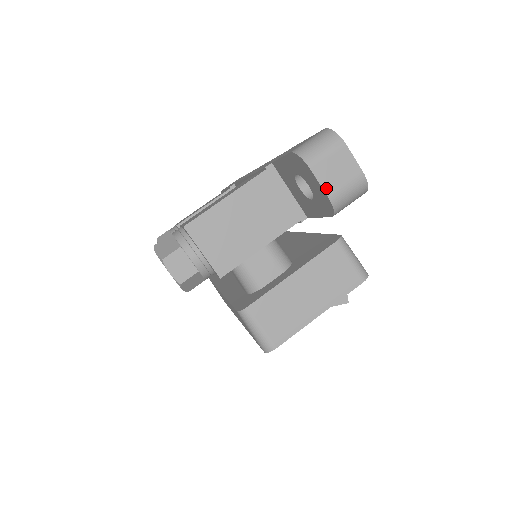
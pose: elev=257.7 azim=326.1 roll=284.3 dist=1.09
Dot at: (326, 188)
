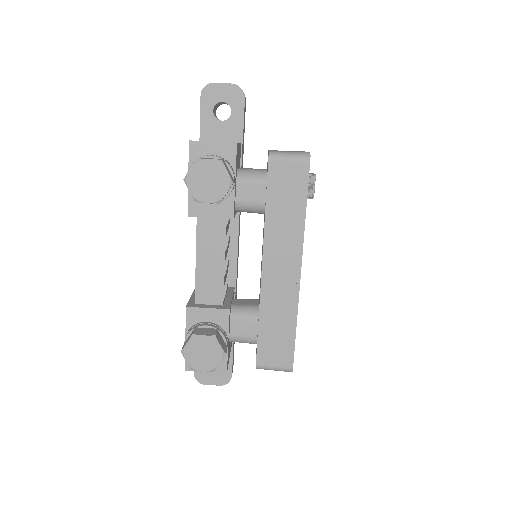
Dot at: (228, 84)
